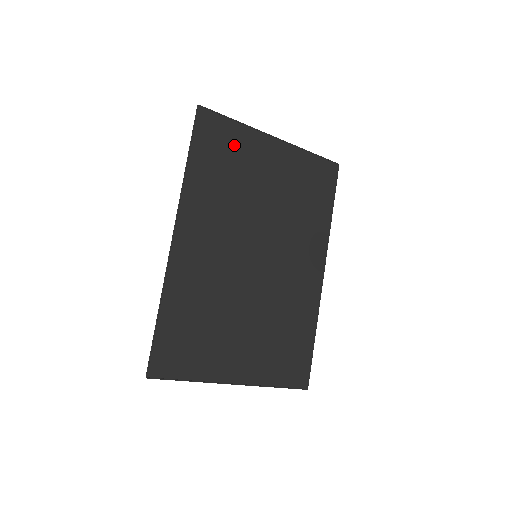
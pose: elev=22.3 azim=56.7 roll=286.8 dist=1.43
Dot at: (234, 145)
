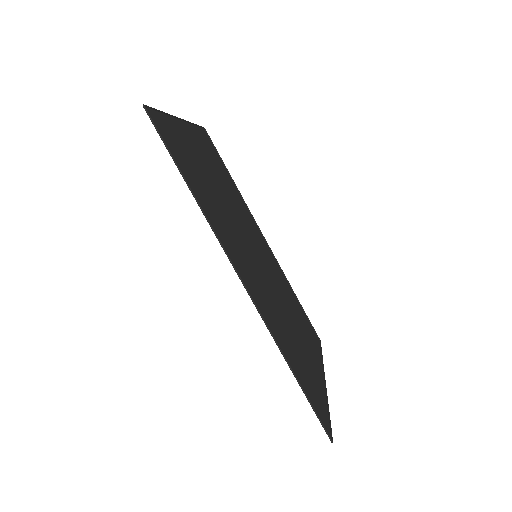
Dot at: (181, 144)
